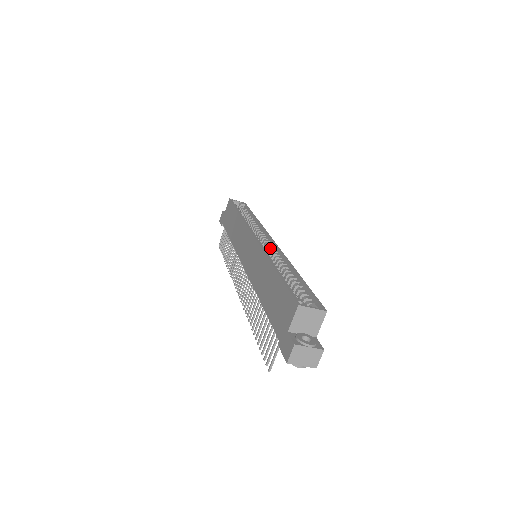
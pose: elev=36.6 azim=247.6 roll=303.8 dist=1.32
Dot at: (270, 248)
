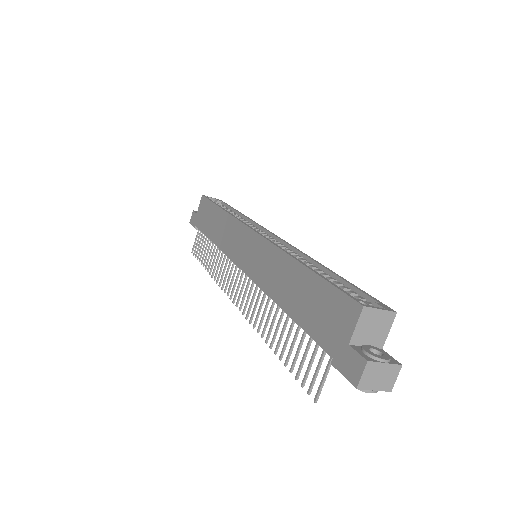
Dot at: (277, 244)
